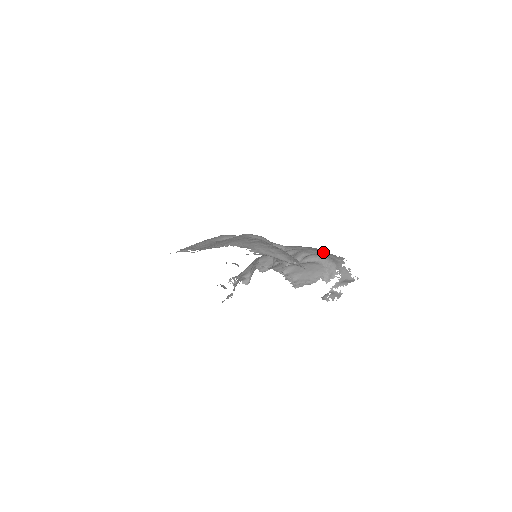
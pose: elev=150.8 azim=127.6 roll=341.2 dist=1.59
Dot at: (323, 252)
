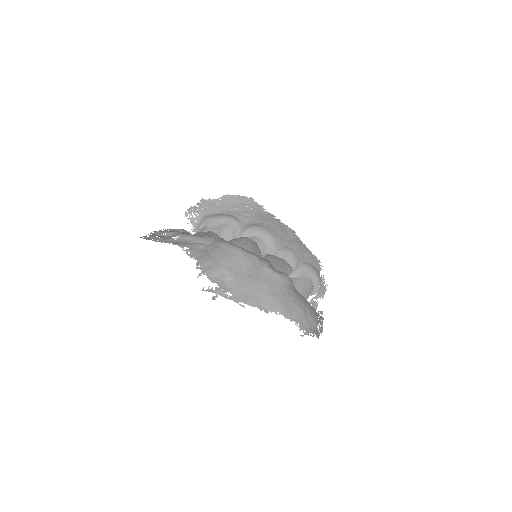
Dot at: (305, 251)
